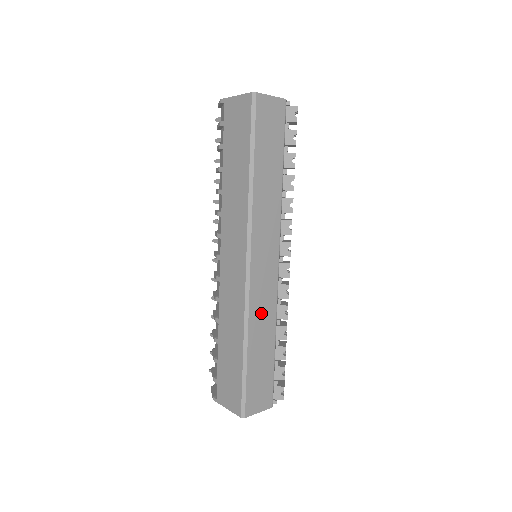
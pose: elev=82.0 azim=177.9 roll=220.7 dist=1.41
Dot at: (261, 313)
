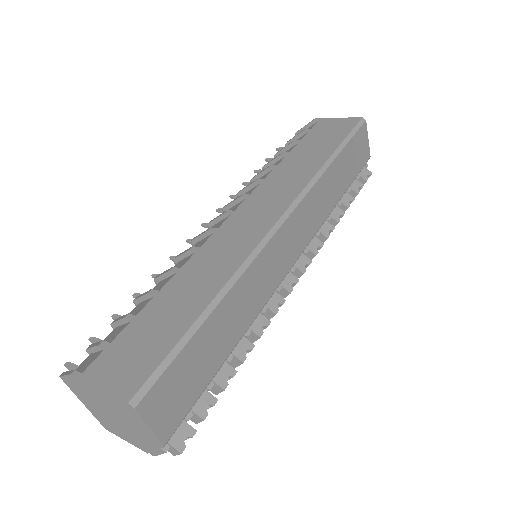
Dot at: (253, 288)
